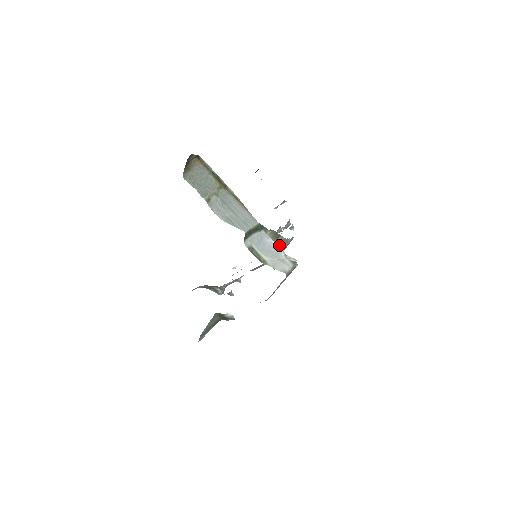
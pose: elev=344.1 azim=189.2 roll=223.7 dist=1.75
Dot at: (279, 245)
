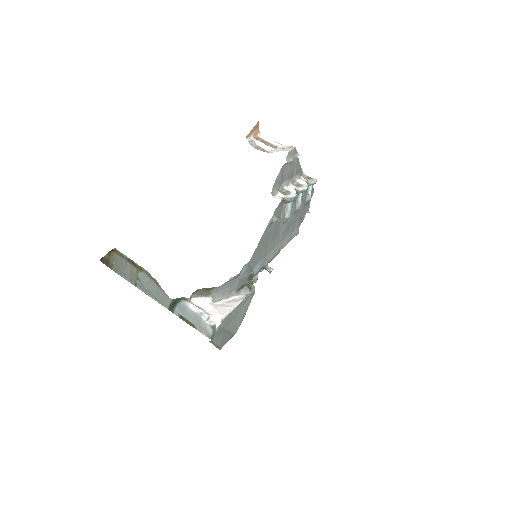
Dot at: (221, 289)
